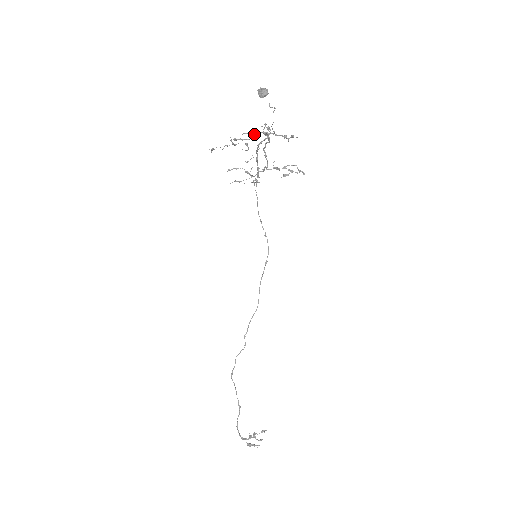
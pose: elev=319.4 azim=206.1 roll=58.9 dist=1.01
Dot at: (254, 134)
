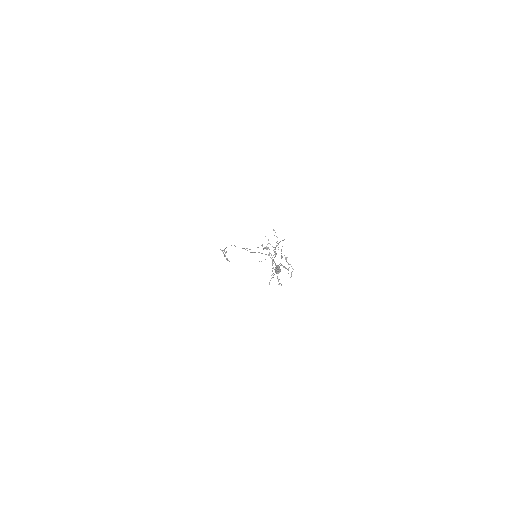
Dot at: occluded
